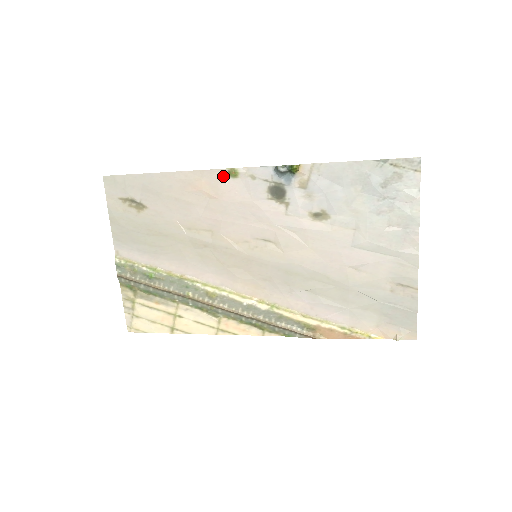
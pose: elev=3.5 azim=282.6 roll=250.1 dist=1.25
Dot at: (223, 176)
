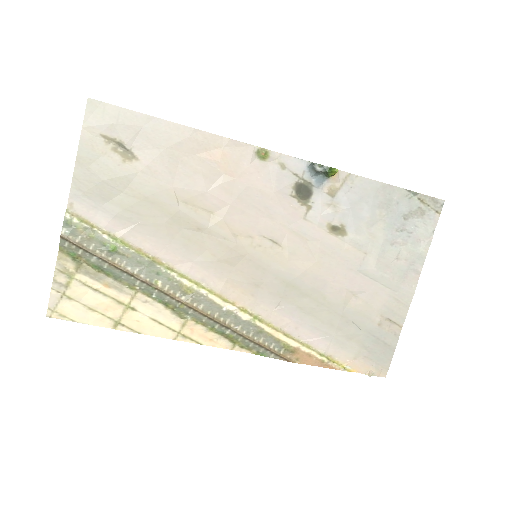
Dot at: (250, 153)
